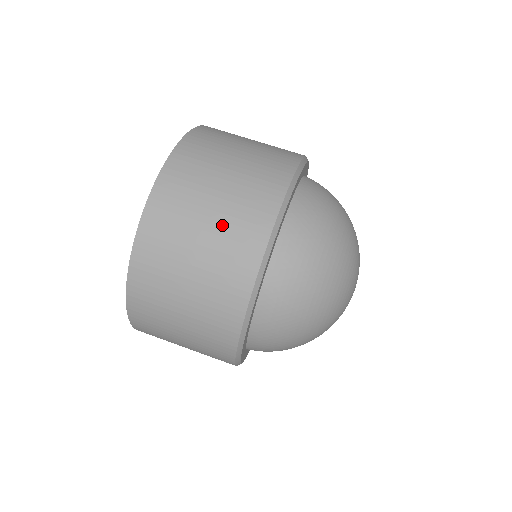
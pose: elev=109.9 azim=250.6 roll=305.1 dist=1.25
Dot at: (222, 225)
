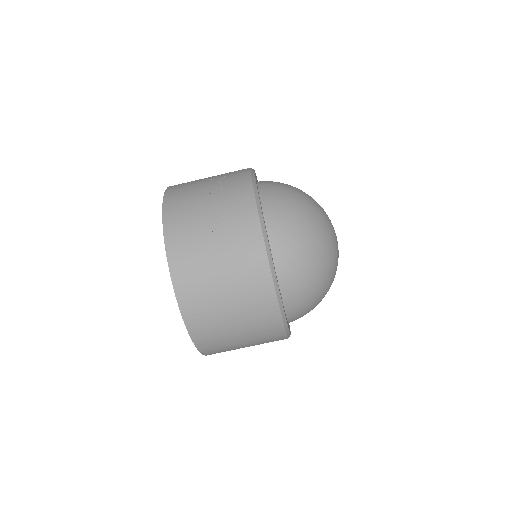
Dot at: occluded
